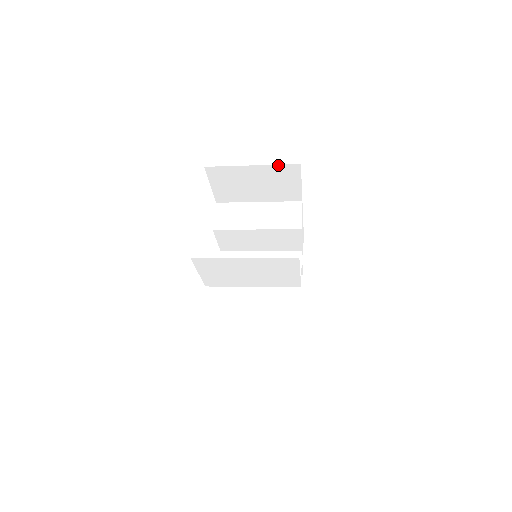
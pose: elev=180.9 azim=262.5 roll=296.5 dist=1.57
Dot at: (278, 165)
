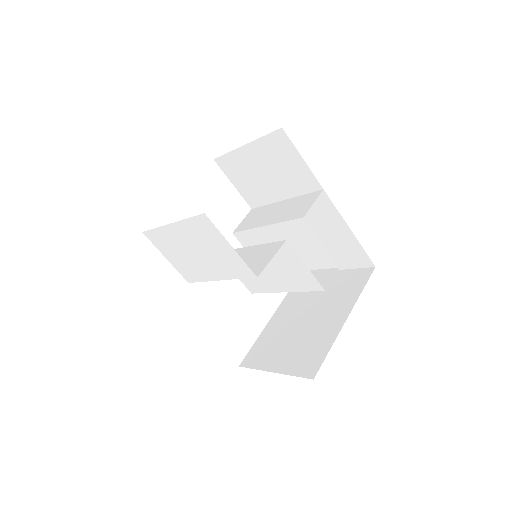
Dot at: (265, 137)
